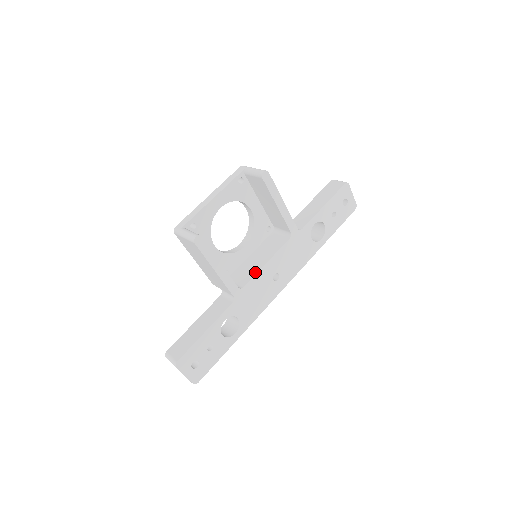
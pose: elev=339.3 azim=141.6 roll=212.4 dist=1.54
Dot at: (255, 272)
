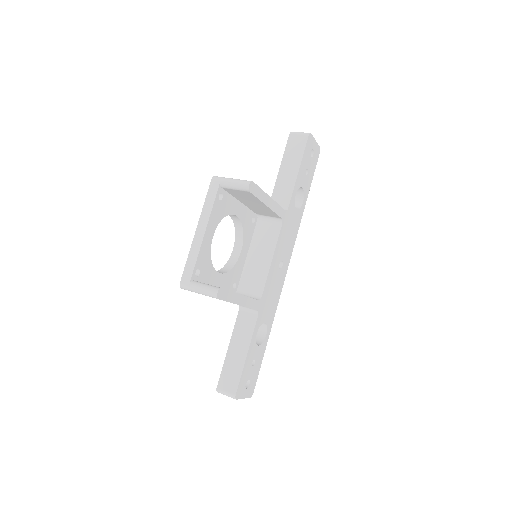
Dot at: (265, 275)
